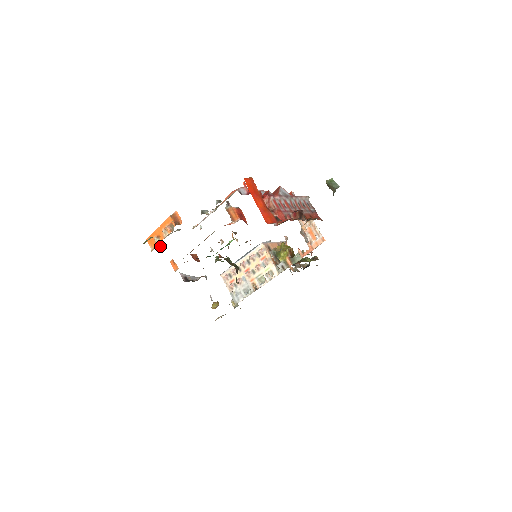
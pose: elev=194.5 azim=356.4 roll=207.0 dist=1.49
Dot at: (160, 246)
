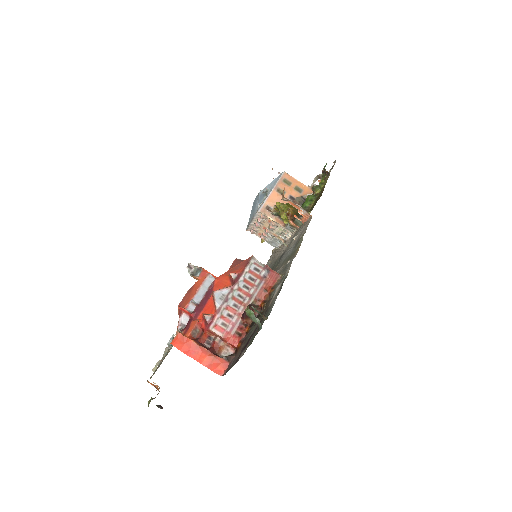
Dot at: (160, 406)
